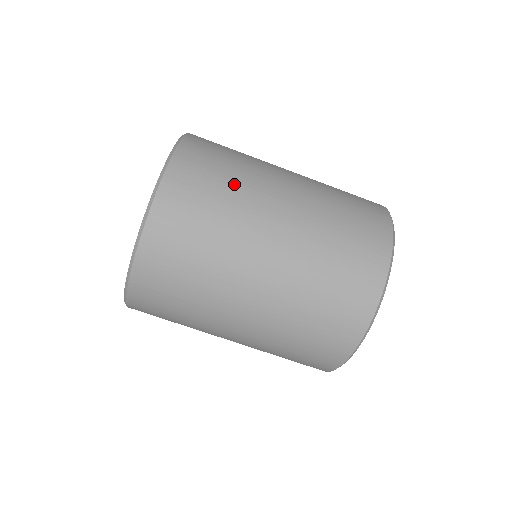
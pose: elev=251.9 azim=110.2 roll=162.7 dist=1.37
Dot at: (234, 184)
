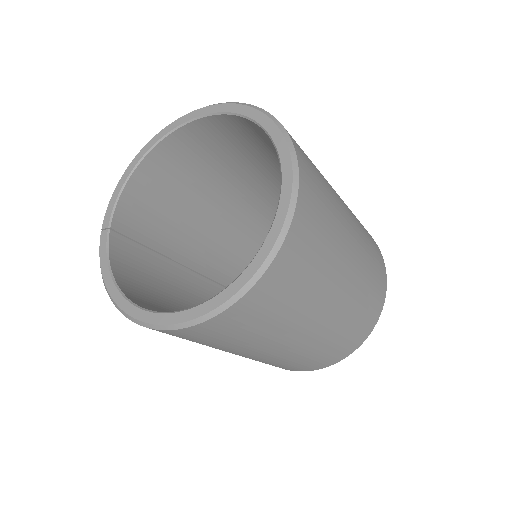
Dot at: (283, 319)
